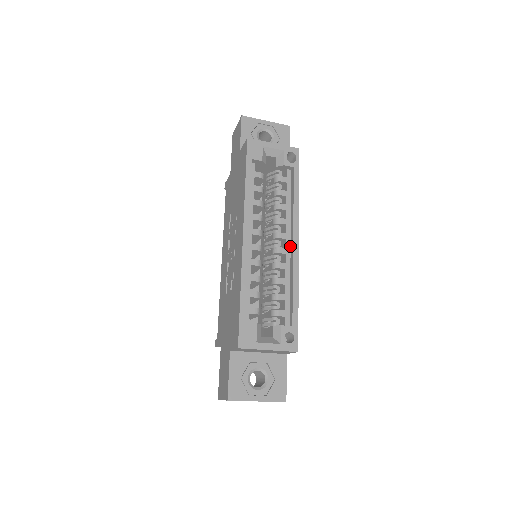
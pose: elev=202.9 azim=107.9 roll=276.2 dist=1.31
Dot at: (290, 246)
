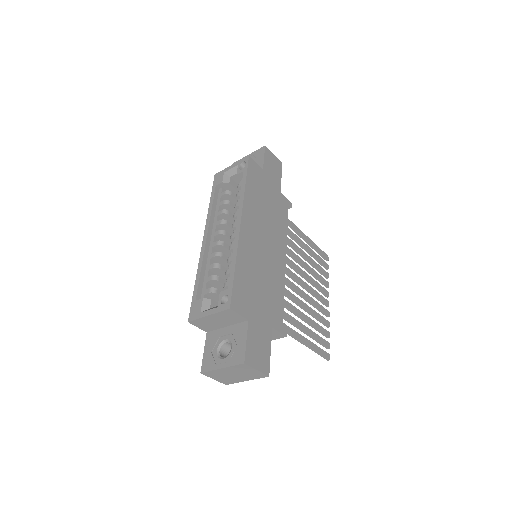
Dot at: occluded
